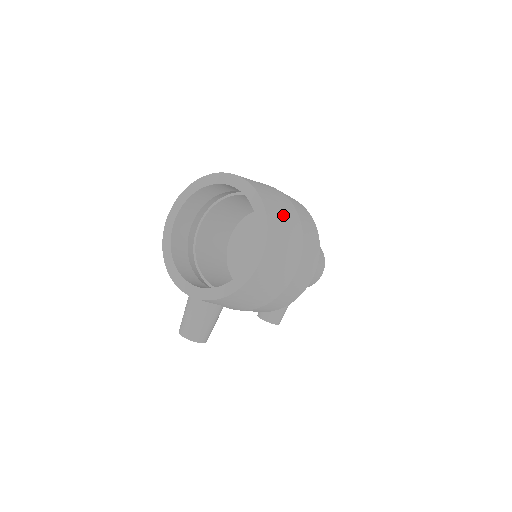
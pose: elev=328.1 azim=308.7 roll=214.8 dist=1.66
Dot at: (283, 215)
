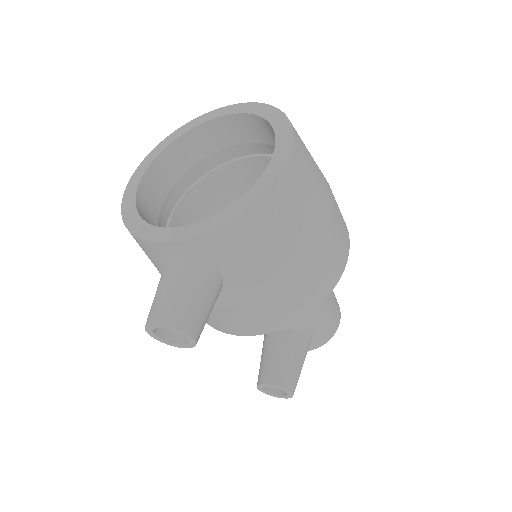
Dot at: occluded
